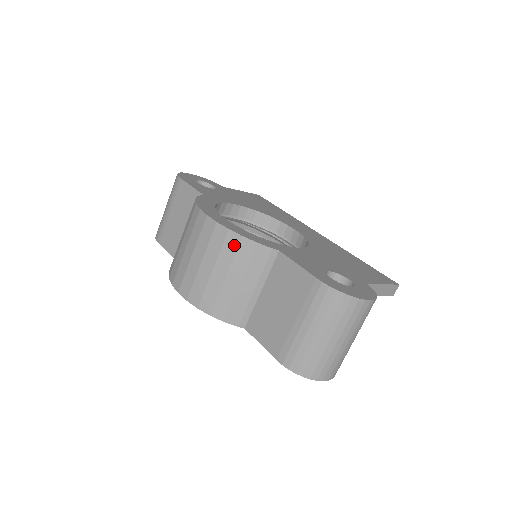
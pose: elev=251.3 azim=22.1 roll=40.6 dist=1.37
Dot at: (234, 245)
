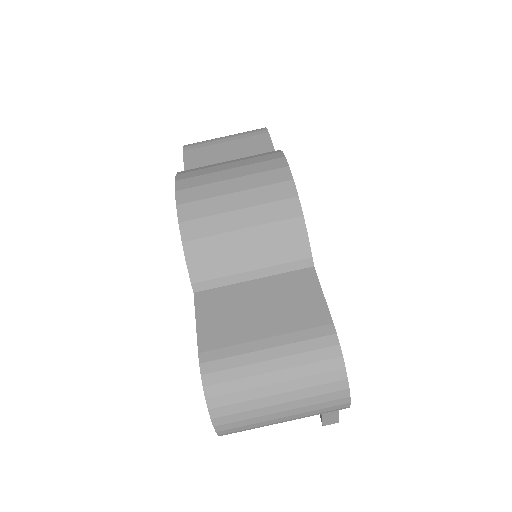
Dot at: (286, 213)
